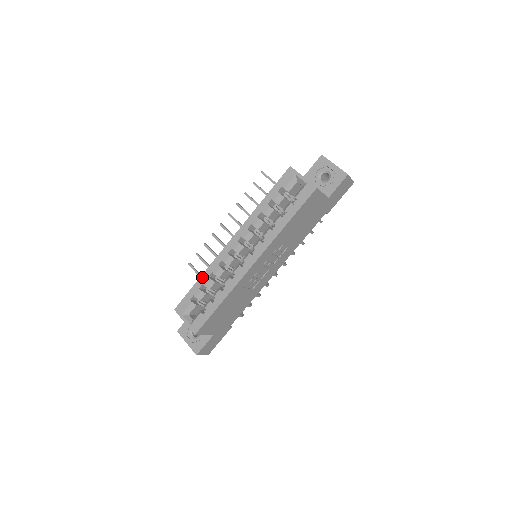
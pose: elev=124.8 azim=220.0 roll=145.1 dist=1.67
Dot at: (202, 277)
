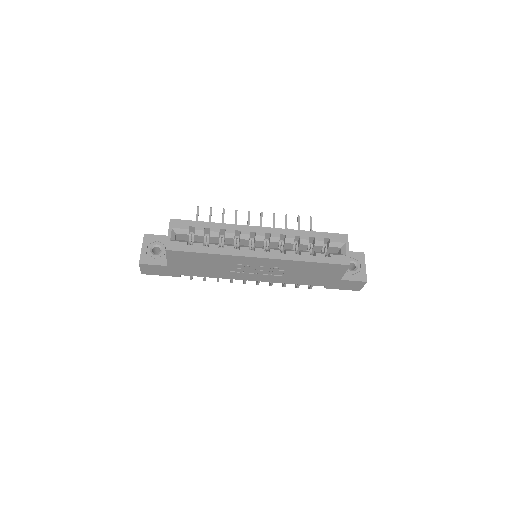
Dot at: (215, 224)
